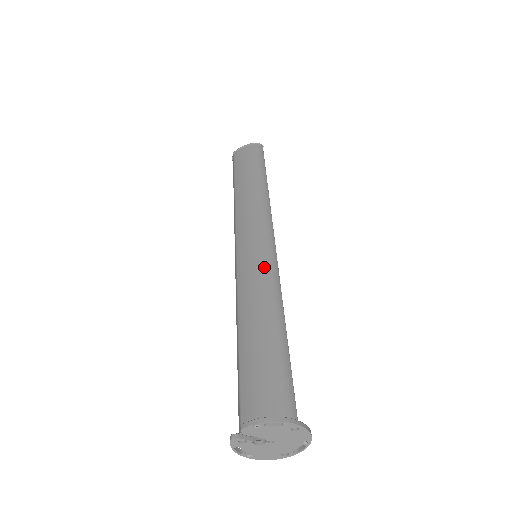
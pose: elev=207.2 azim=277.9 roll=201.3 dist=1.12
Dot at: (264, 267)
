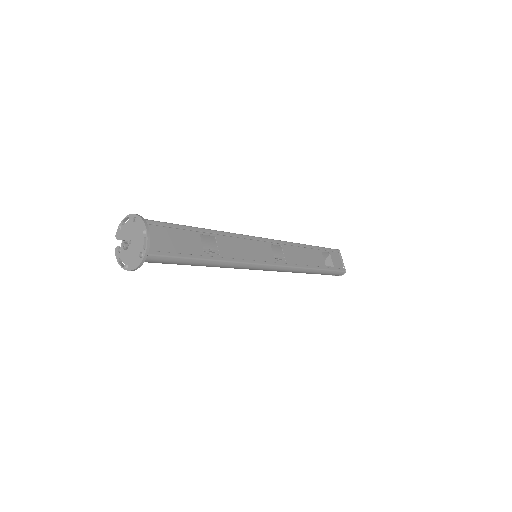
Dot at: occluded
